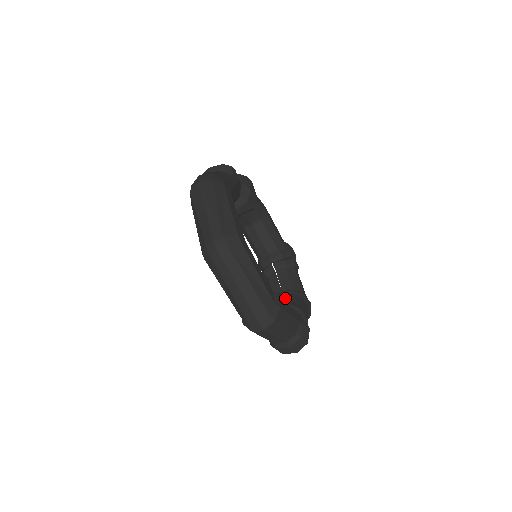
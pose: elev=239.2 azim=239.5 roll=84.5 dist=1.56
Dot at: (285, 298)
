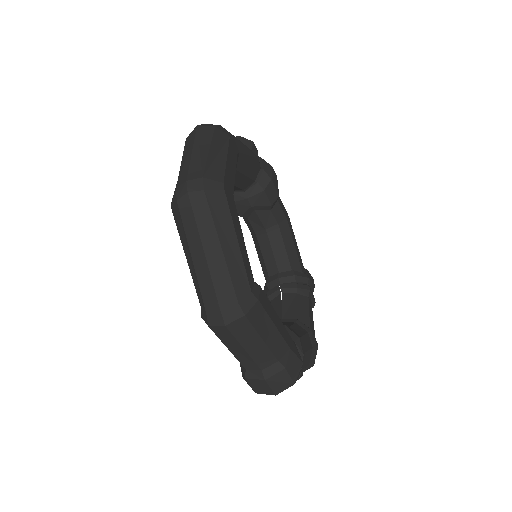
Dot at: occluded
